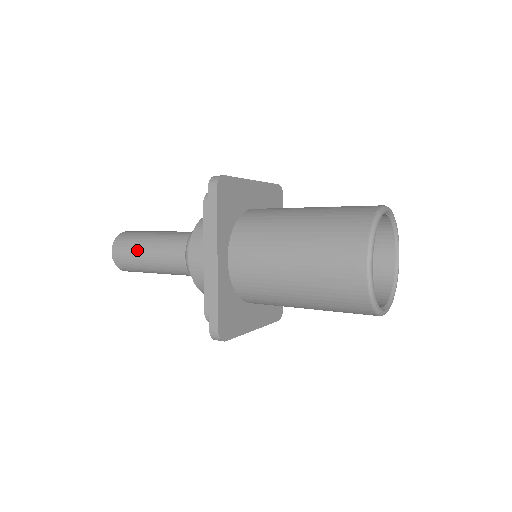
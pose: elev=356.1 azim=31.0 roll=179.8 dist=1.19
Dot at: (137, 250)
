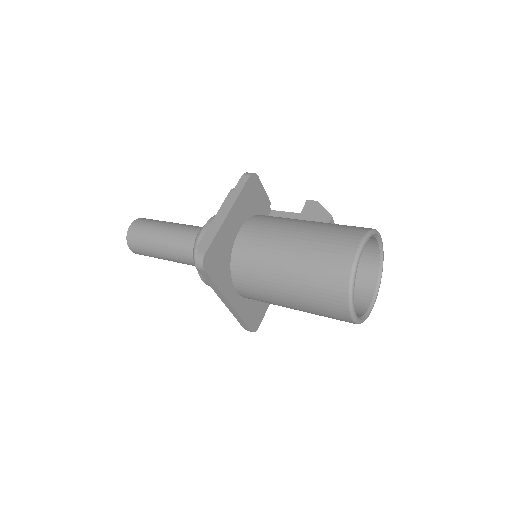
Dot at: (152, 254)
